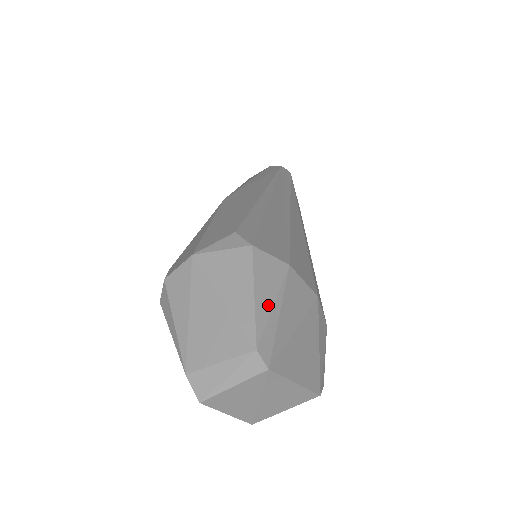
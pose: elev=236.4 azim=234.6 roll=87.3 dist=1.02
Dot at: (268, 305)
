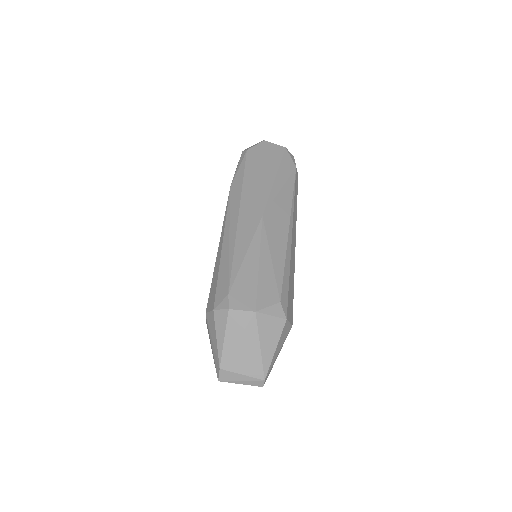
Dot at: (277, 354)
